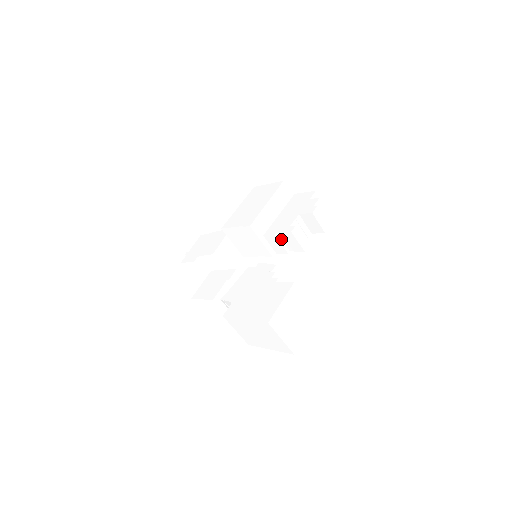
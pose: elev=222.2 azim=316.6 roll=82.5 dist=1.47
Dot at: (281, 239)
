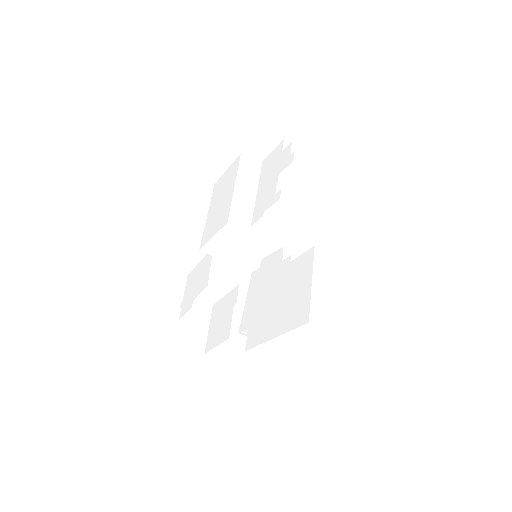
Dot at: (274, 217)
